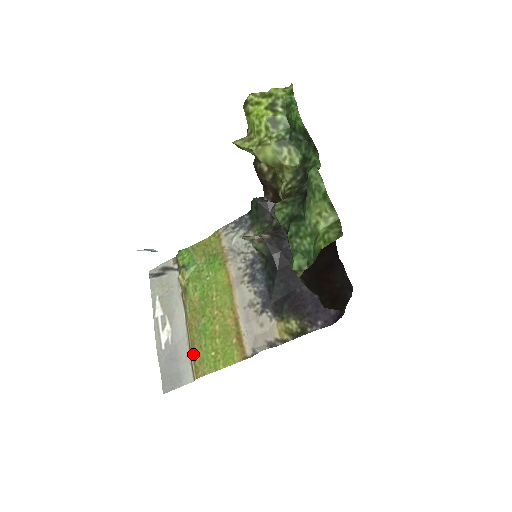
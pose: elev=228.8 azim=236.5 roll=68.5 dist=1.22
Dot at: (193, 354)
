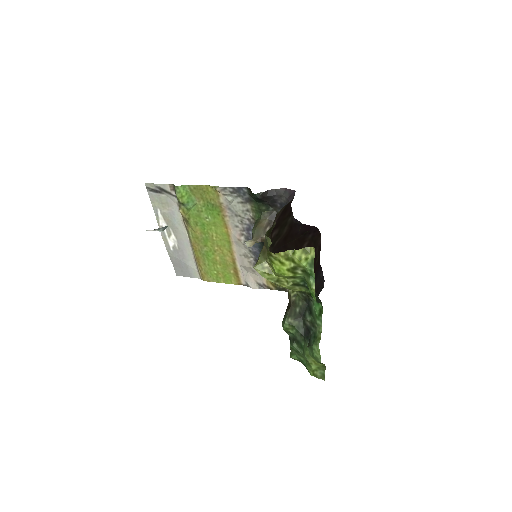
Dot at: (199, 266)
